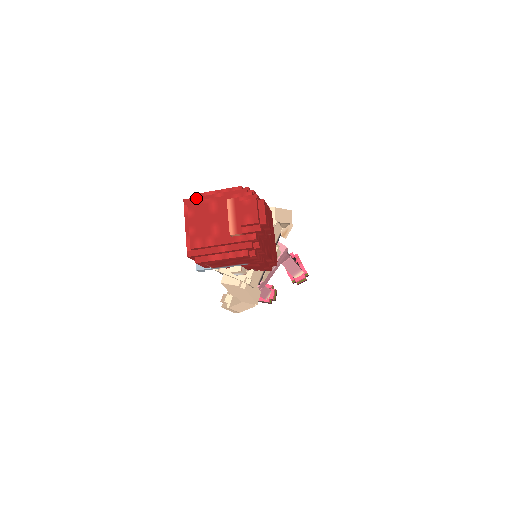
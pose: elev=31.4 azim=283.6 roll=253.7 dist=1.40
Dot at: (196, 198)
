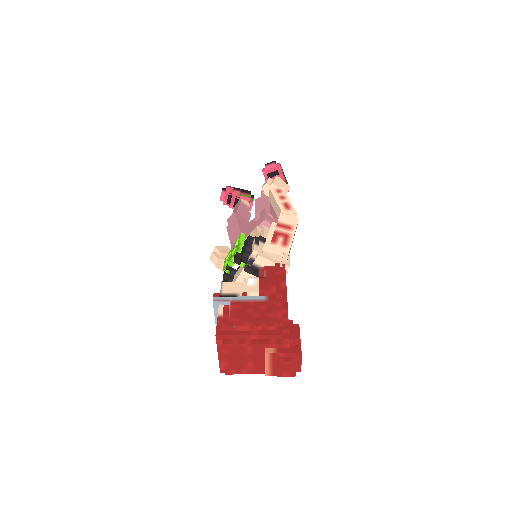
Dot at: (229, 336)
